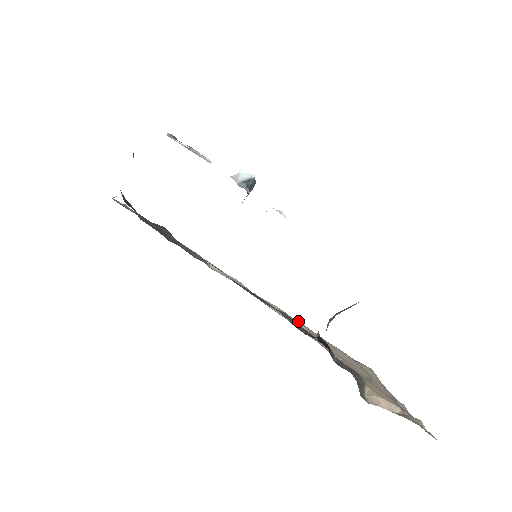
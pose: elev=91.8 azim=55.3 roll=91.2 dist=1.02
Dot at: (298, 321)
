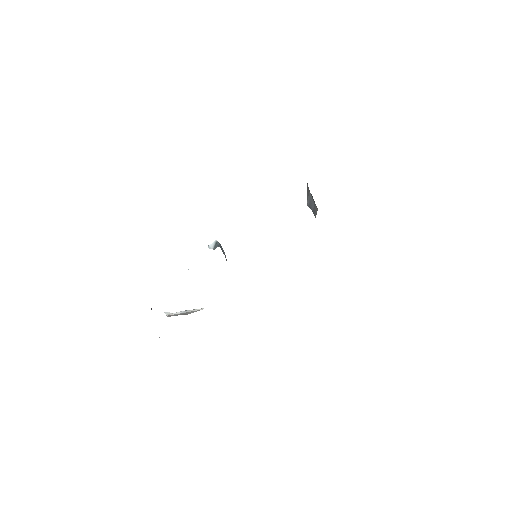
Dot at: occluded
